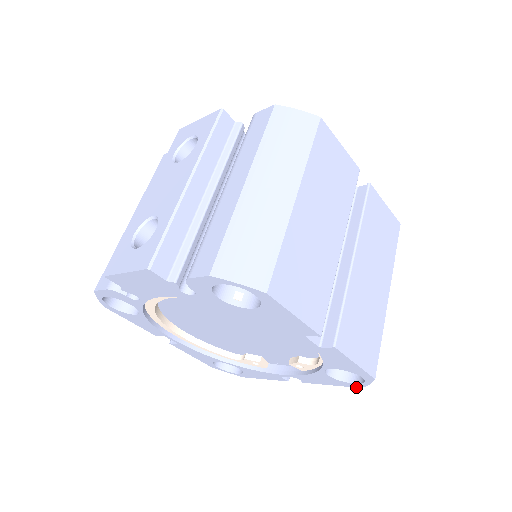
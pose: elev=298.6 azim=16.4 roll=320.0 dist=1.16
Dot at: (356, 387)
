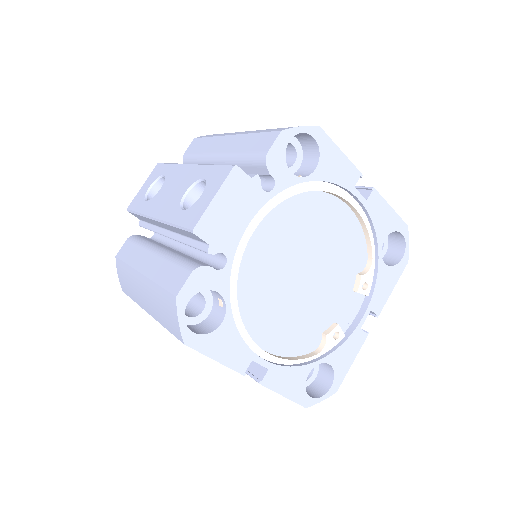
Dot at: (405, 266)
